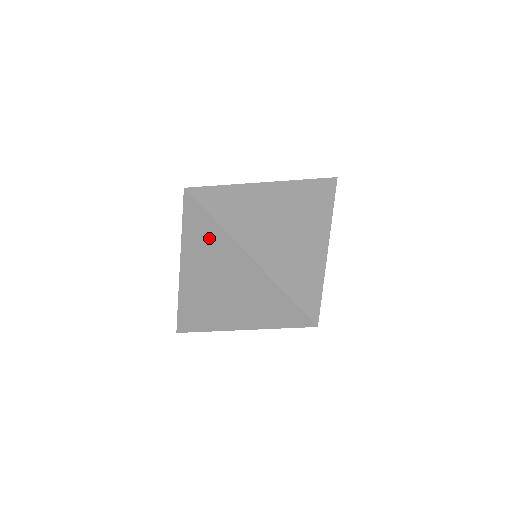
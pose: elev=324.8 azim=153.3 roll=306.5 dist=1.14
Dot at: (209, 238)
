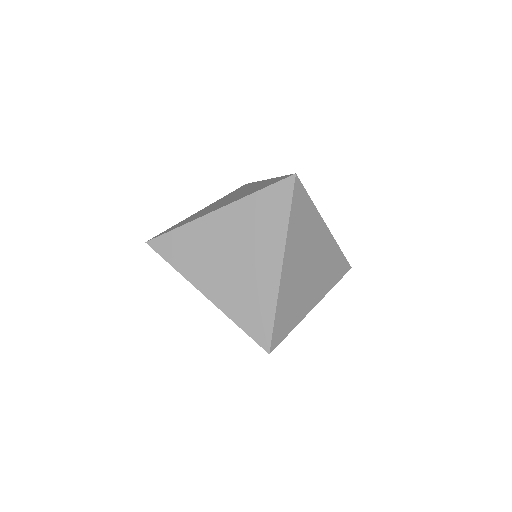
Dot at: occluded
